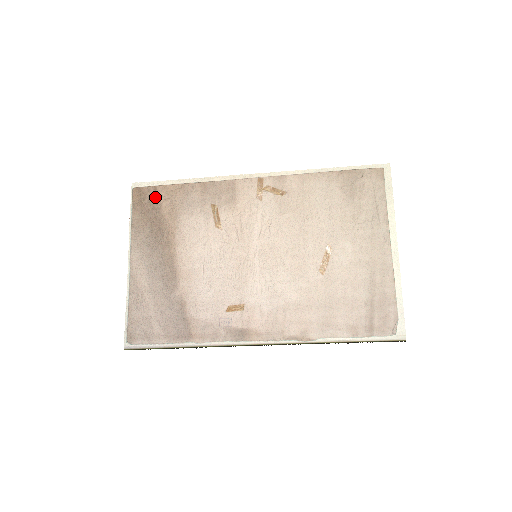
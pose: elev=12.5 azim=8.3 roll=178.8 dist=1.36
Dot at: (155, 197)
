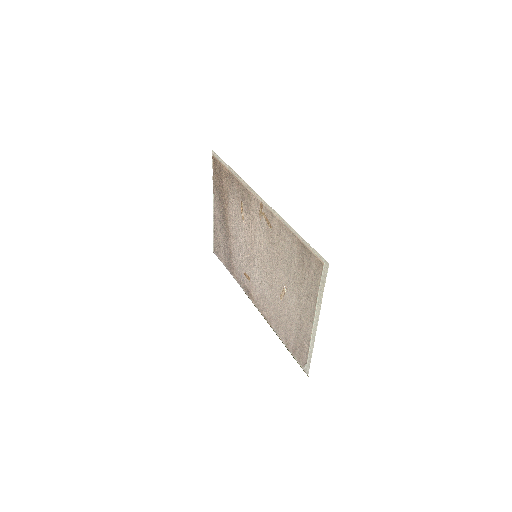
Dot at: (220, 171)
